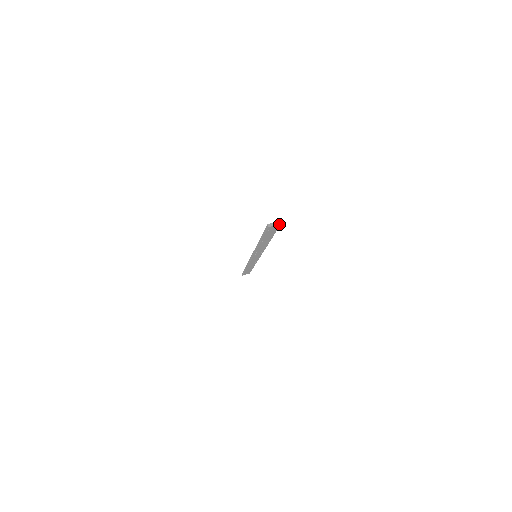
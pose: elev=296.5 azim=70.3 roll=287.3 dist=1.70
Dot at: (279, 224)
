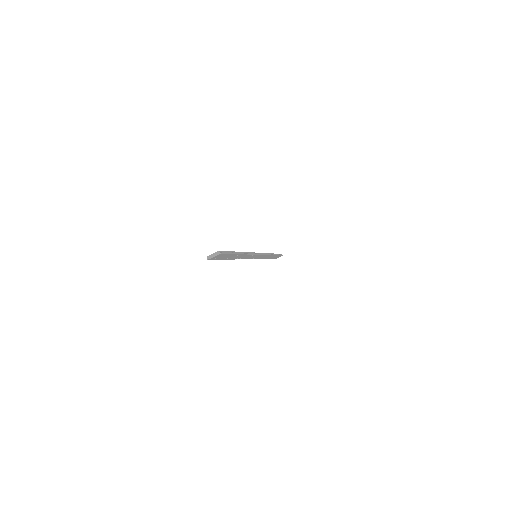
Dot at: (219, 254)
